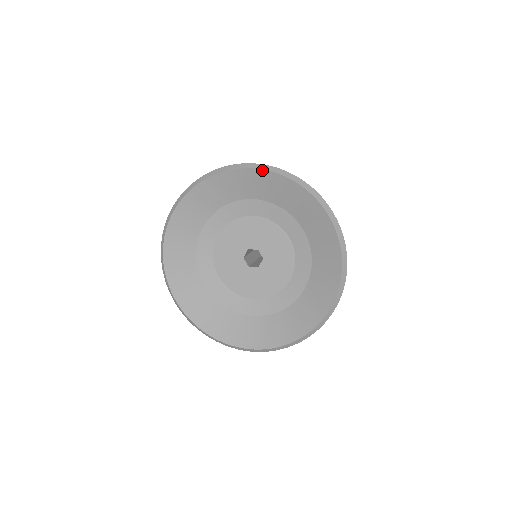
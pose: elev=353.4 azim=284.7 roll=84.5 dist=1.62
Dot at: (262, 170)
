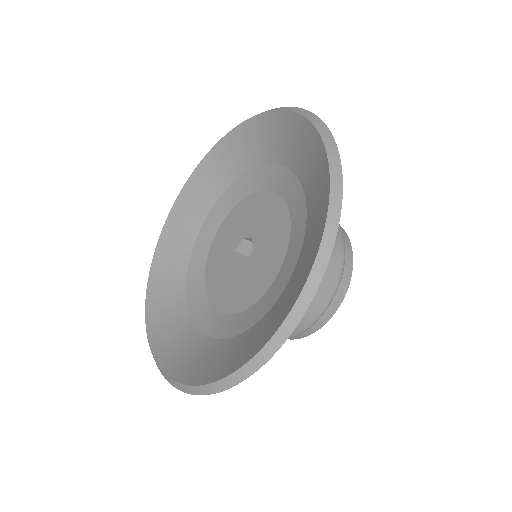
Dot at: (273, 111)
